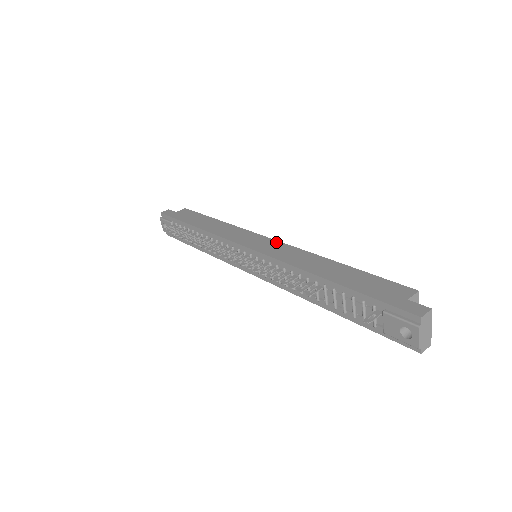
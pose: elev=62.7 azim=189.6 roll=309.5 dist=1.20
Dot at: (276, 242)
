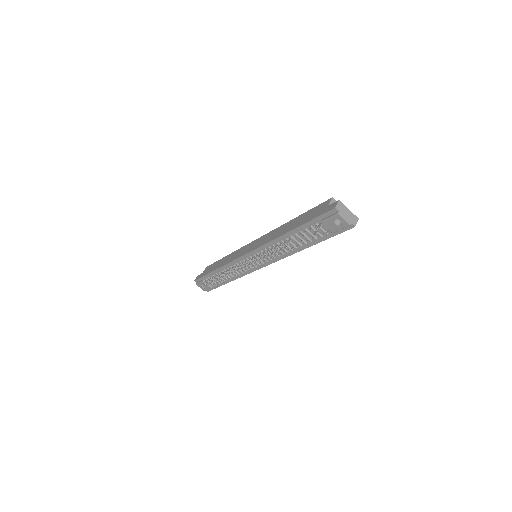
Dot at: (259, 239)
